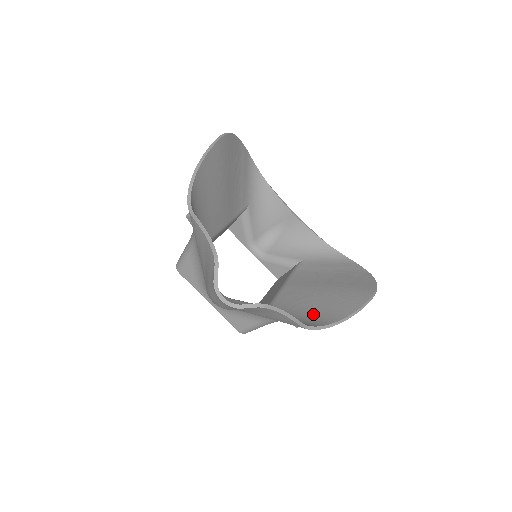
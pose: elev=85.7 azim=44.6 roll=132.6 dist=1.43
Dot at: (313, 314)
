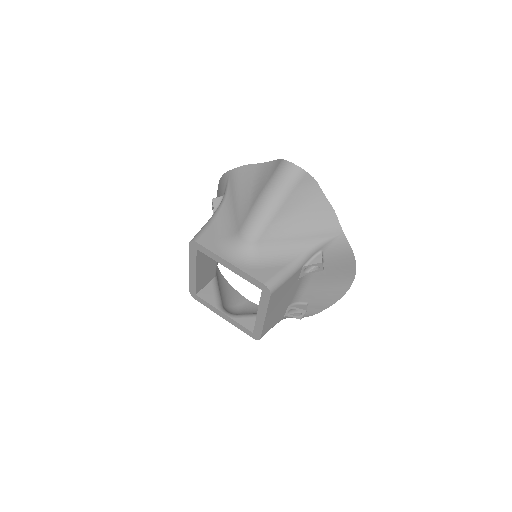
Dot at: (330, 252)
